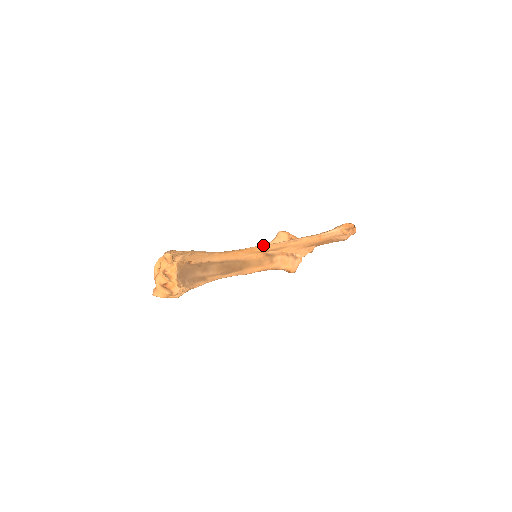
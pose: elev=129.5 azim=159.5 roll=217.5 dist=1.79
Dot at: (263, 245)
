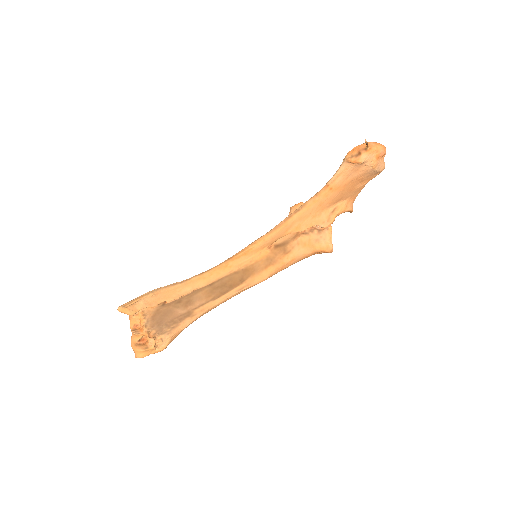
Dot at: (258, 238)
